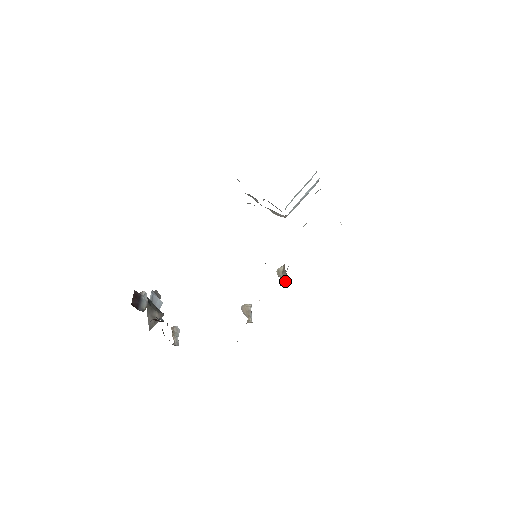
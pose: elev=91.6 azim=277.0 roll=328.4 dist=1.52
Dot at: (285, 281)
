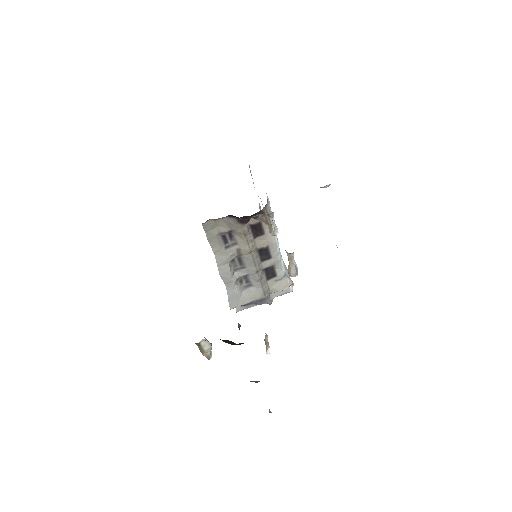
Dot at: (266, 212)
